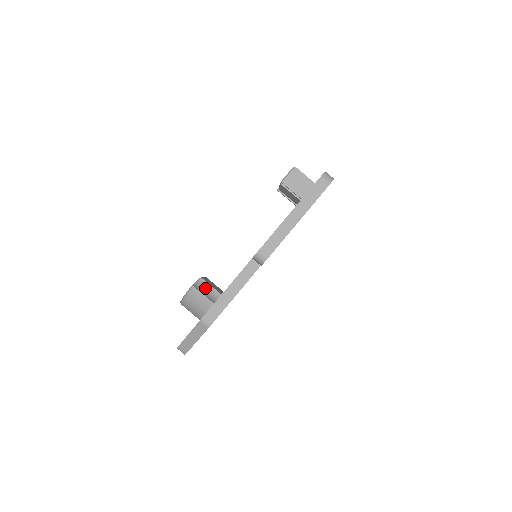
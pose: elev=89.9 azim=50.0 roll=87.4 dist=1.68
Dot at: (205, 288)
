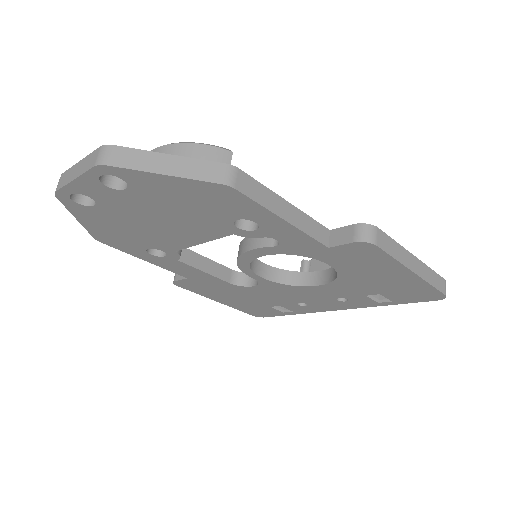
Dot at: occluded
